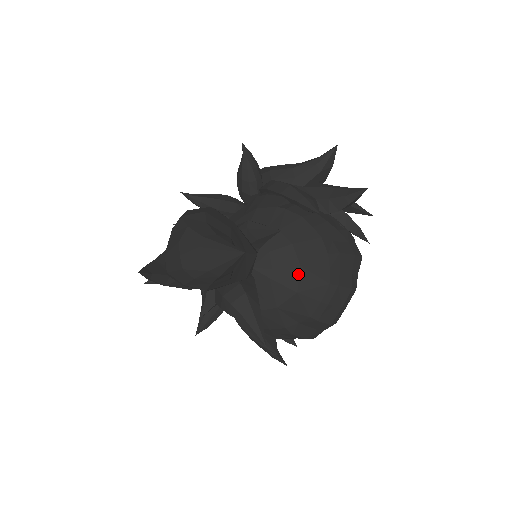
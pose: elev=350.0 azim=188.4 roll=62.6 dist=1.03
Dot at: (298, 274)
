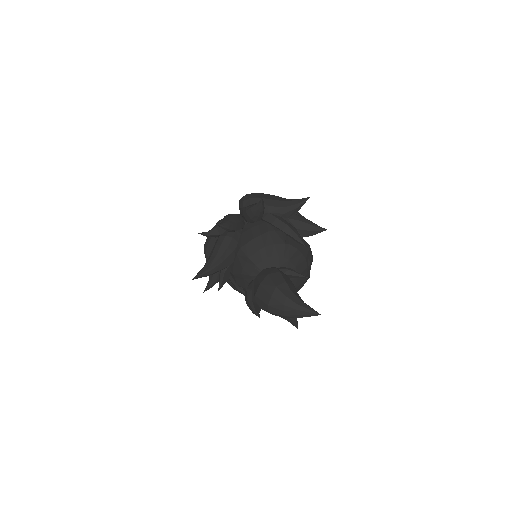
Dot at: (296, 281)
